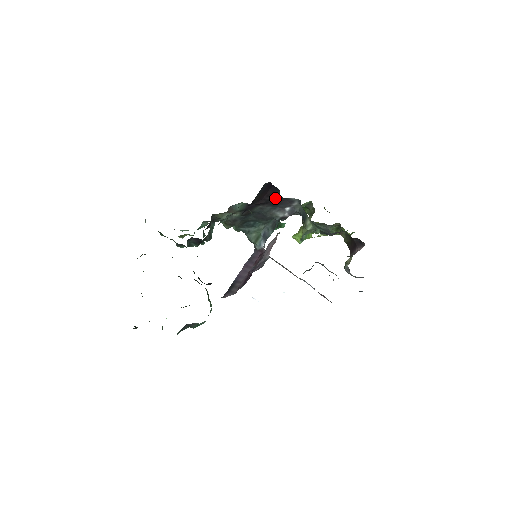
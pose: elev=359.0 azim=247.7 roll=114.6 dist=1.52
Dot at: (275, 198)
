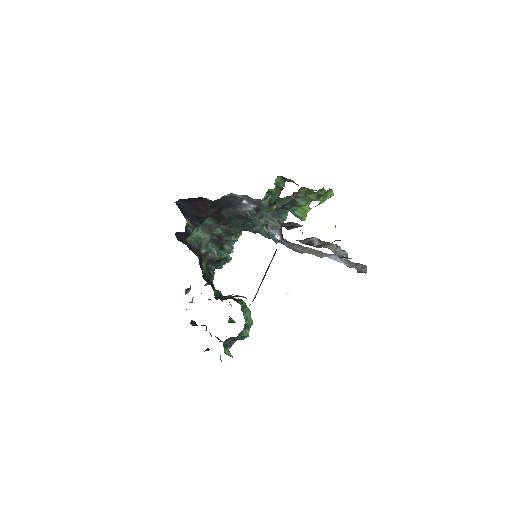
Dot at: (215, 203)
